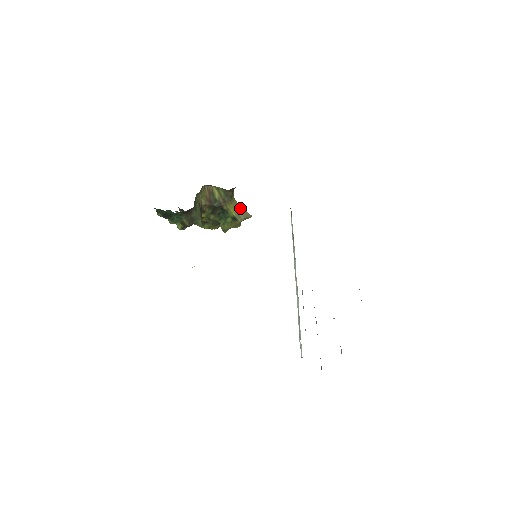
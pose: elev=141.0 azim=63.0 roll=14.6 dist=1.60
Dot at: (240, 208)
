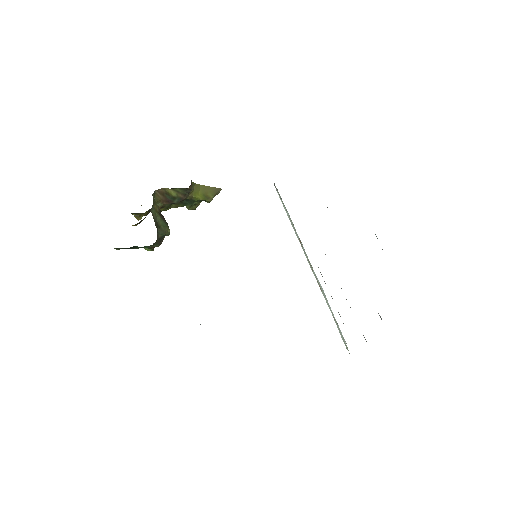
Dot at: (204, 188)
